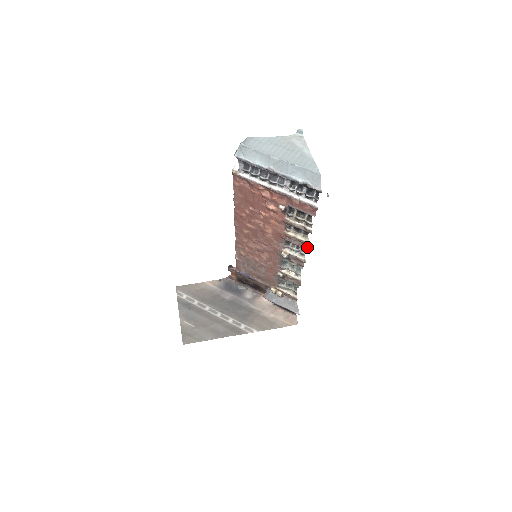
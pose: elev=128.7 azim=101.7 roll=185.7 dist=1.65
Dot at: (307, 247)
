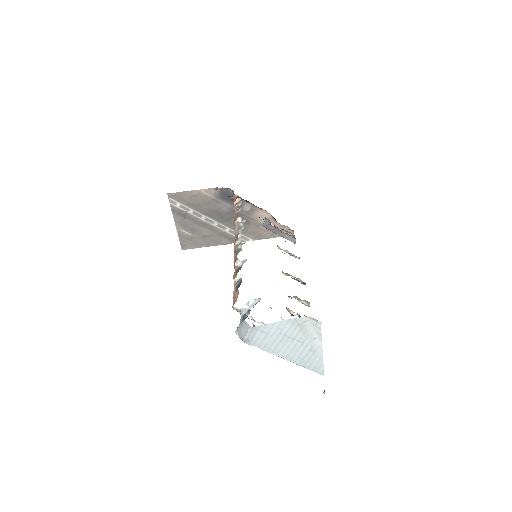
Dot at: occluded
